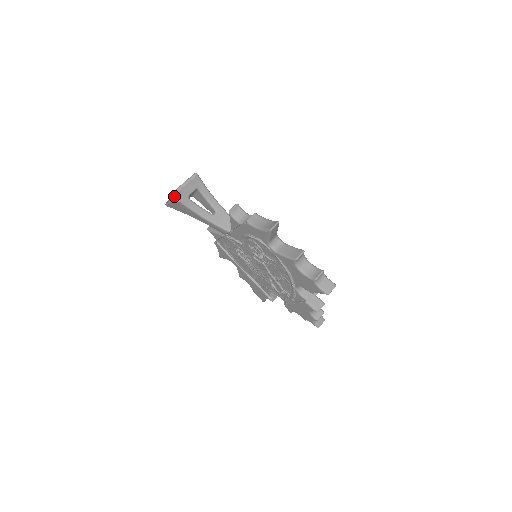
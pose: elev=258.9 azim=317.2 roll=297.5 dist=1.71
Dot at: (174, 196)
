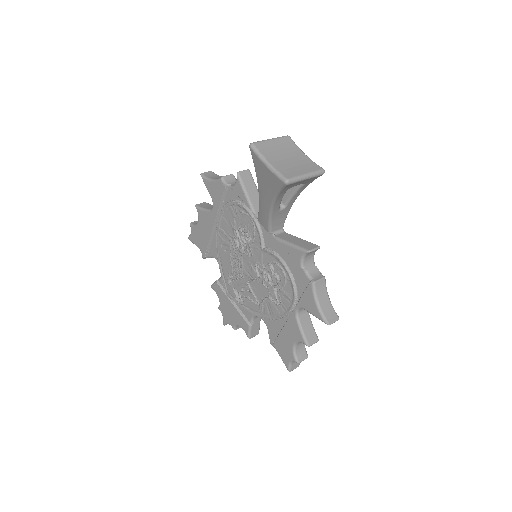
Dot at: (287, 185)
